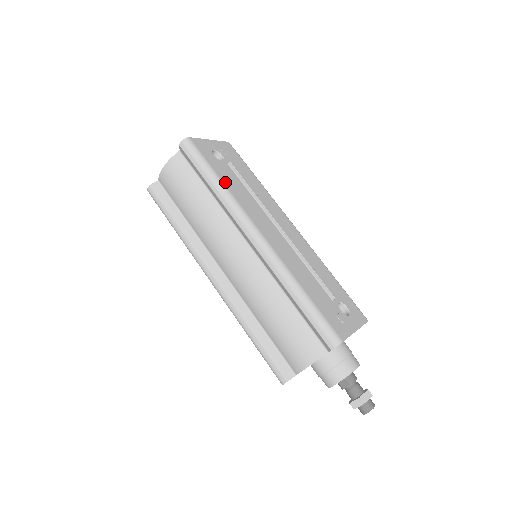
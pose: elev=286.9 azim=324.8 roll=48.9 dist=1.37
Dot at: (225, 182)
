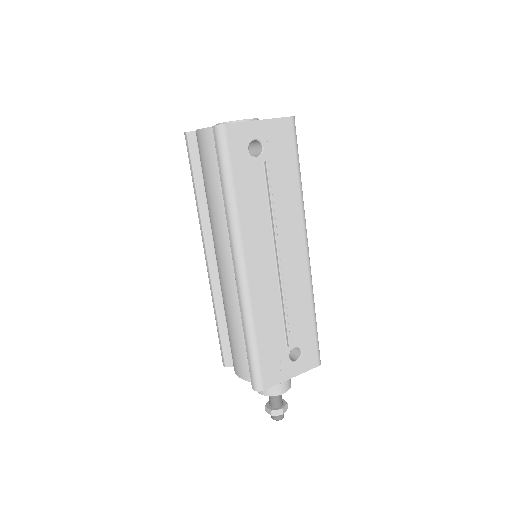
Dot at: (239, 196)
